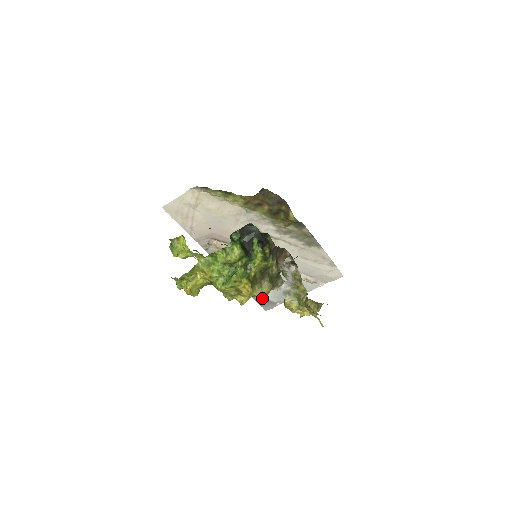
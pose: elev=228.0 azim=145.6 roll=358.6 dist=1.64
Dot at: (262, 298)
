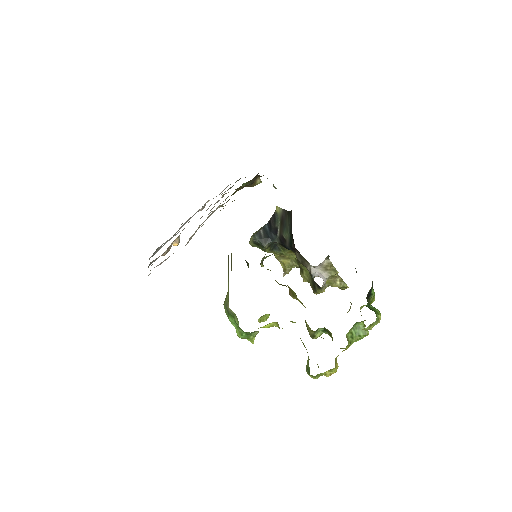
Dot at: occluded
